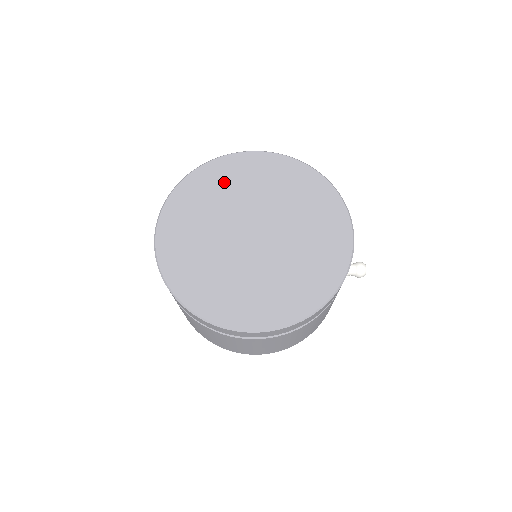
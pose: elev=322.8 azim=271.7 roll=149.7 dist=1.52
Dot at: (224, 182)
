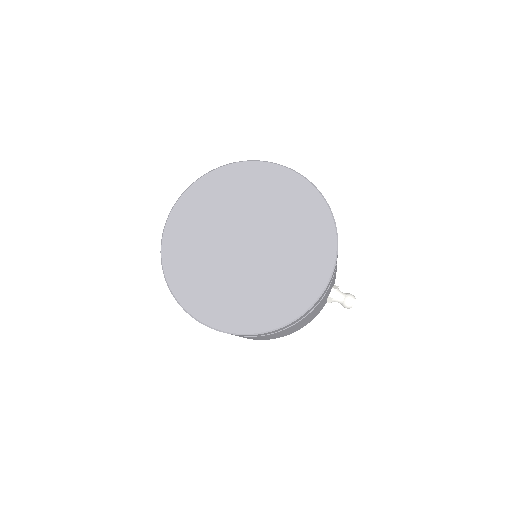
Dot at: (243, 187)
